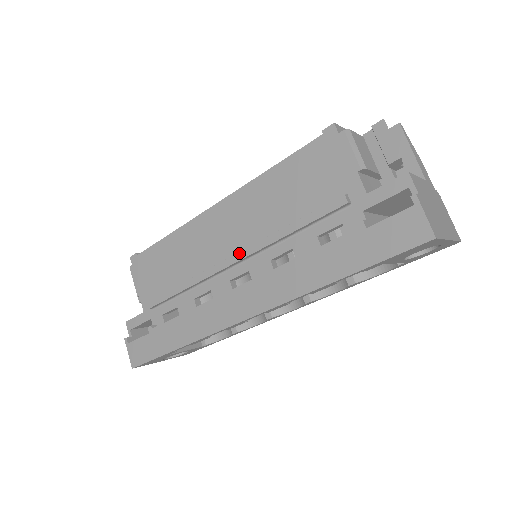
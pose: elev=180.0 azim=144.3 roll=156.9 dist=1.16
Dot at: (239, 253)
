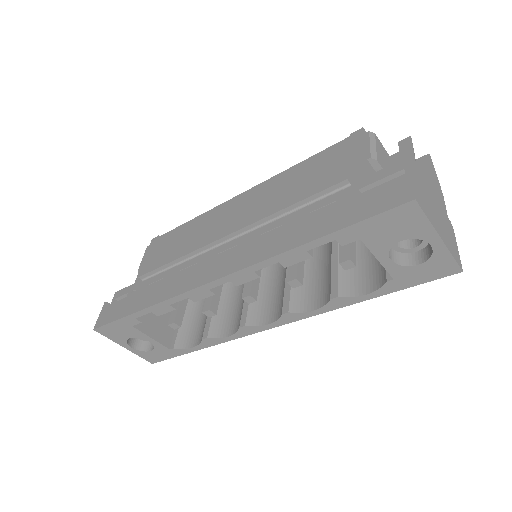
Dot at: (237, 226)
